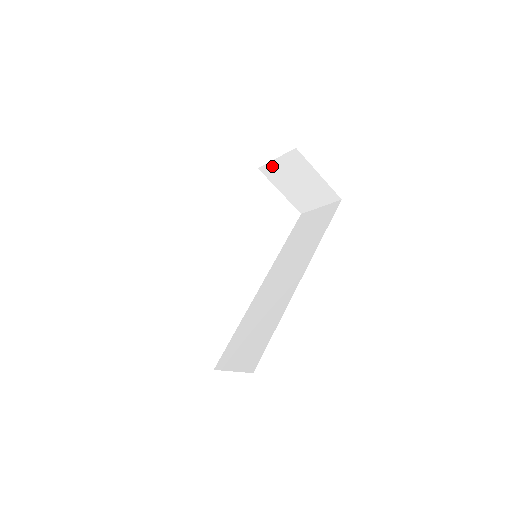
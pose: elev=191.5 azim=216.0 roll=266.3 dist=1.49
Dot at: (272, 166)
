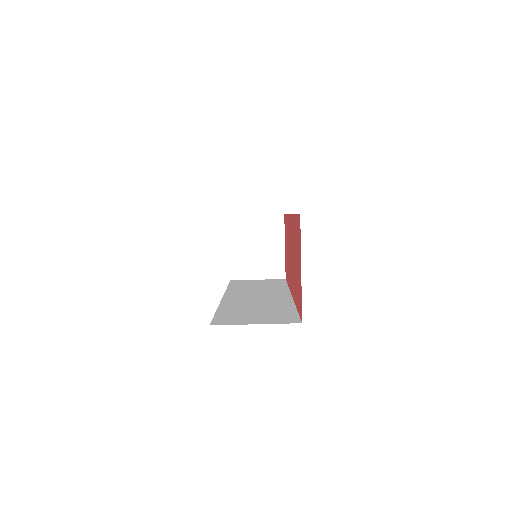
Dot at: (245, 219)
